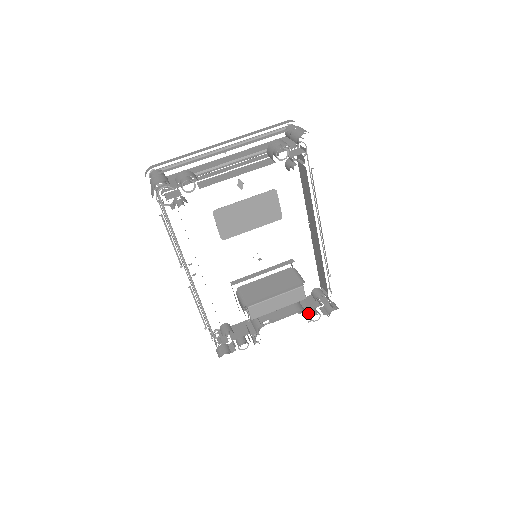
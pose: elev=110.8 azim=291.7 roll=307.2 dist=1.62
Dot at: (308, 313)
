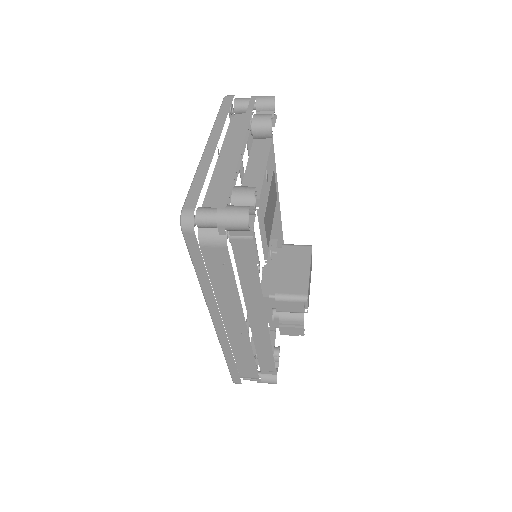
Dot at: occluded
